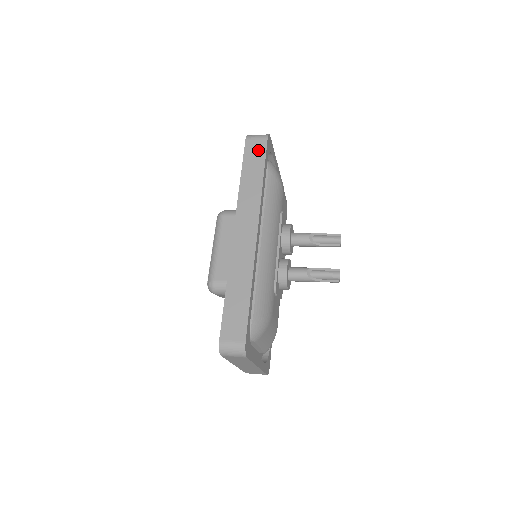
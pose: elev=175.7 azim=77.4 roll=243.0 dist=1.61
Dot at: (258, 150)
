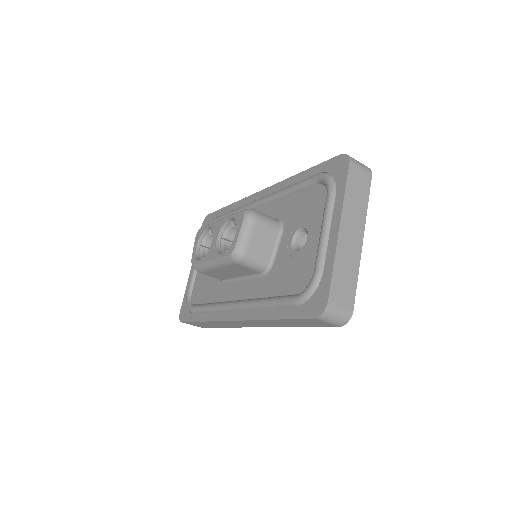
Dot at: occluded
